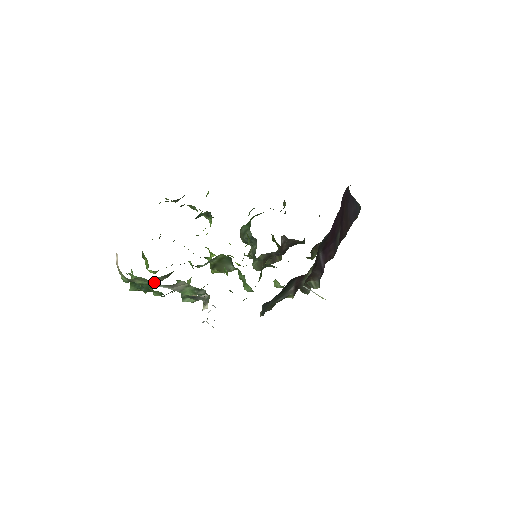
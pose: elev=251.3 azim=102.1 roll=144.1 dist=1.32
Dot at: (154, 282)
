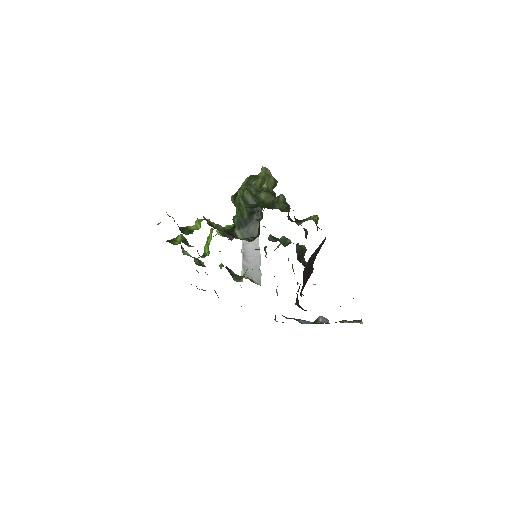
Dot at: occluded
